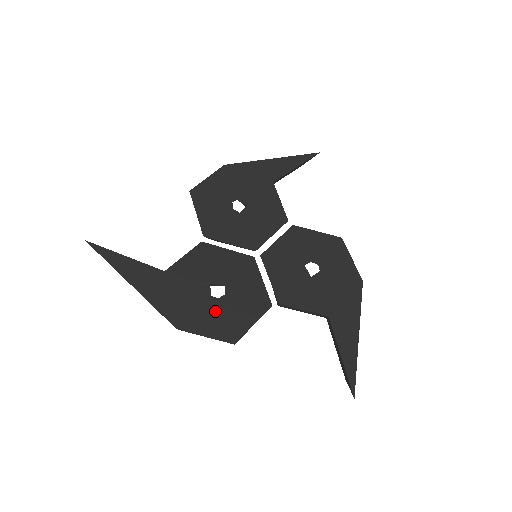
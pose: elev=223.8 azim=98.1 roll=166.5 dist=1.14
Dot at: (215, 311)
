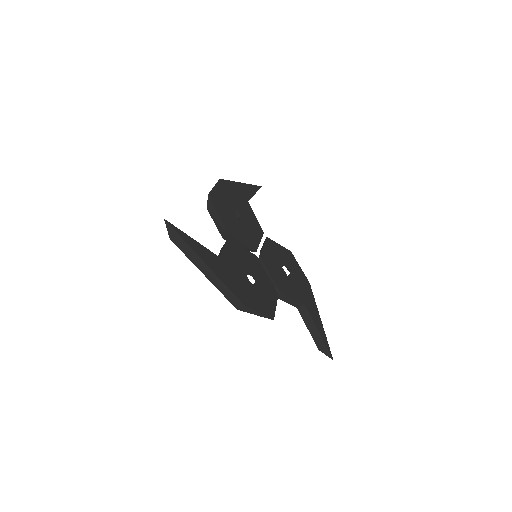
Dot at: (256, 294)
